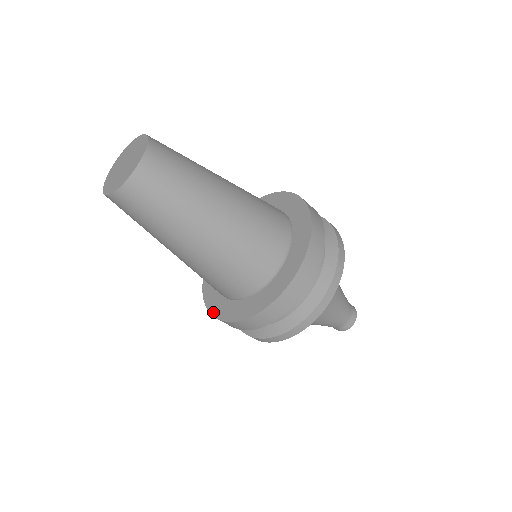
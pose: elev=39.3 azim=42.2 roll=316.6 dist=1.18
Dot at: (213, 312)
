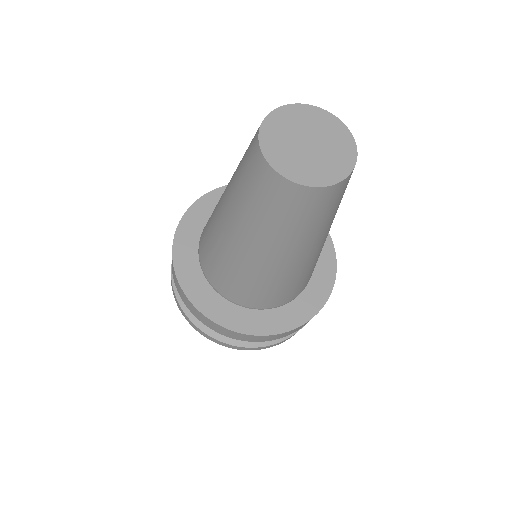
Dot at: (176, 253)
